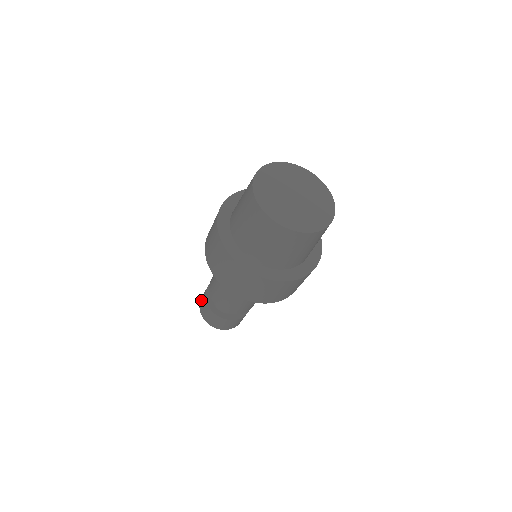
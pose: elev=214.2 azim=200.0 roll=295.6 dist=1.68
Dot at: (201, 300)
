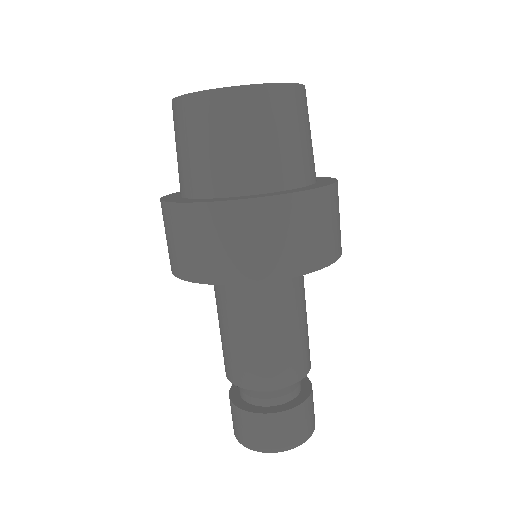
Dot at: occluded
